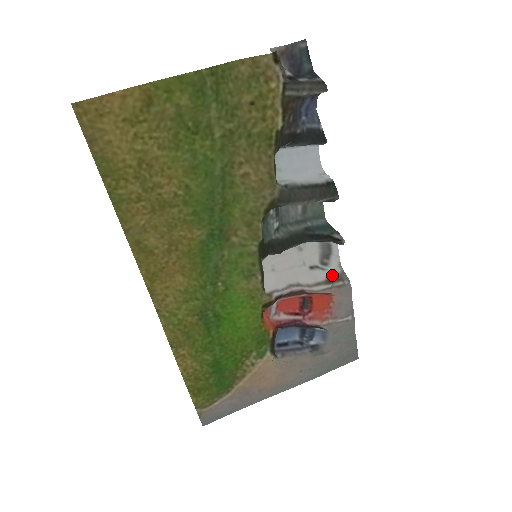
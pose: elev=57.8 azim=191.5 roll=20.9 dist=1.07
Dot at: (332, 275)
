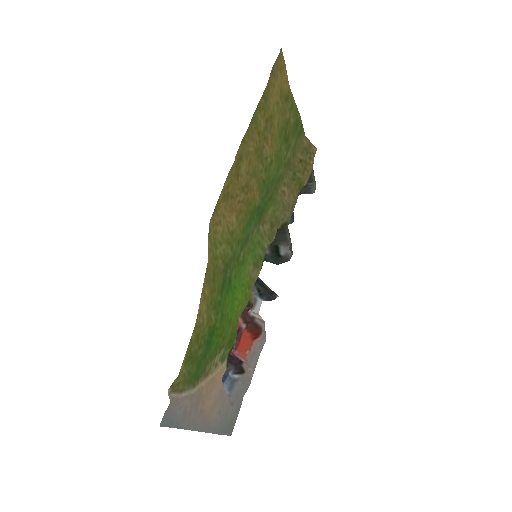
Dot at: occluded
